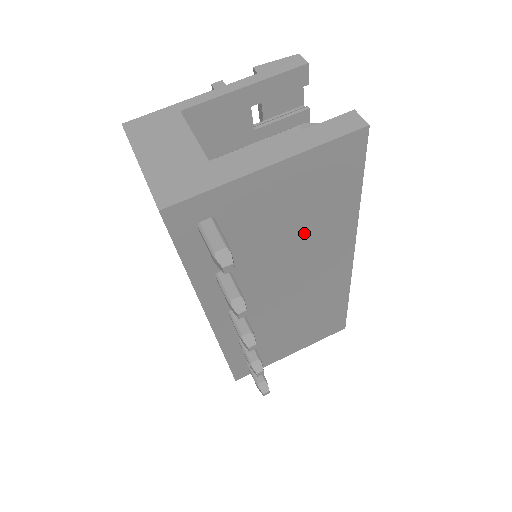
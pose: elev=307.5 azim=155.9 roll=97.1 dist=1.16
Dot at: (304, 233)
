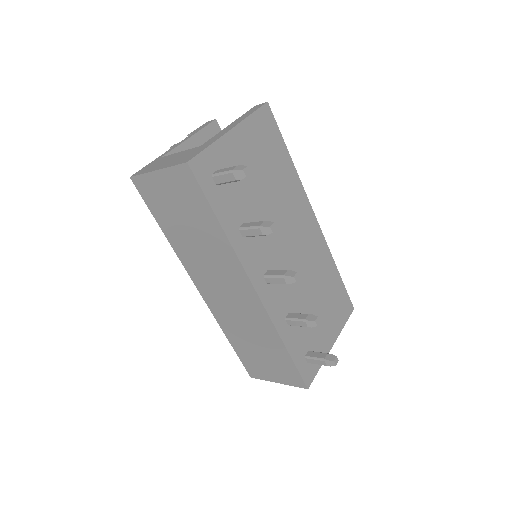
Dot at: (275, 190)
